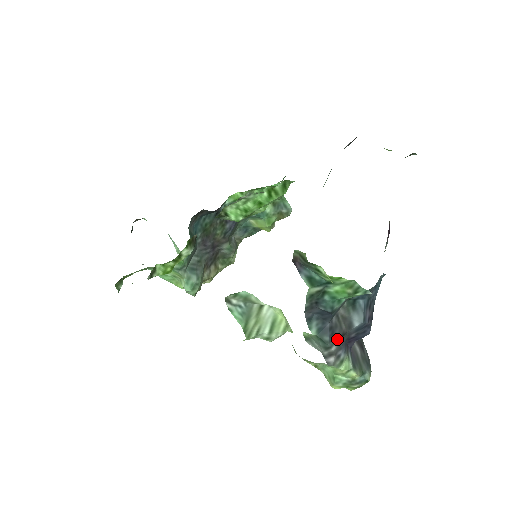
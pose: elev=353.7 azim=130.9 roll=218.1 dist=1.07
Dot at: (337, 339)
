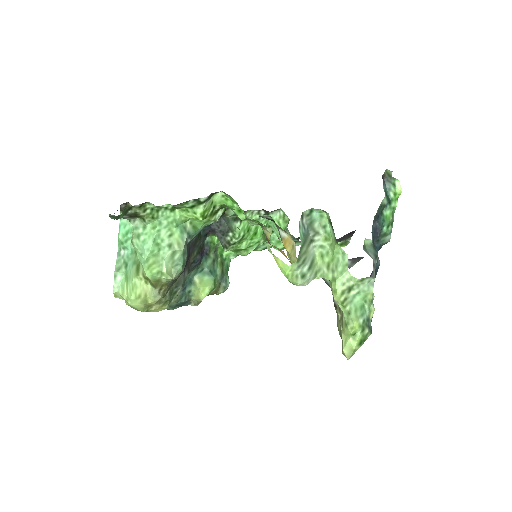
Dot at: occluded
